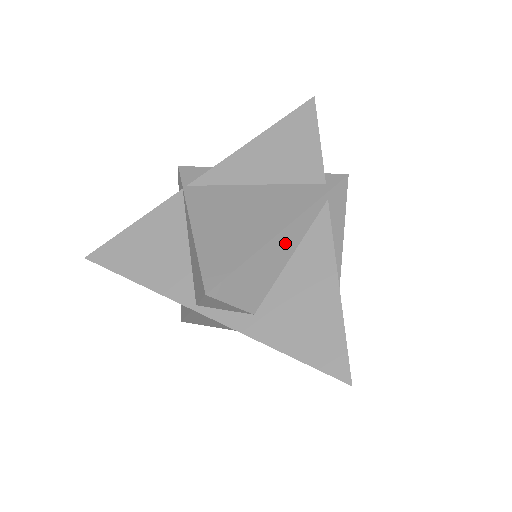
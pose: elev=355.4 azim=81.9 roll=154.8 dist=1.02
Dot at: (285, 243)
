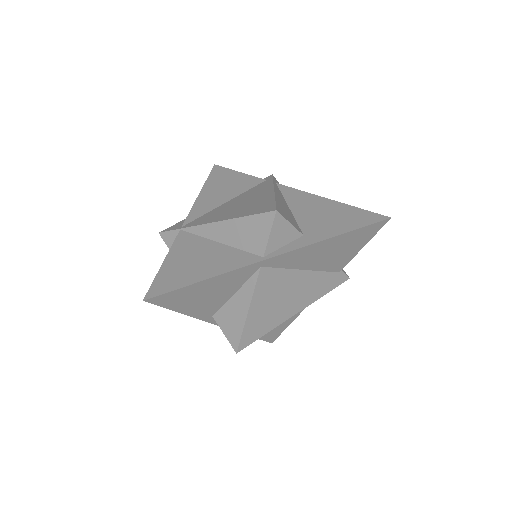
Dot at: (281, 198)
